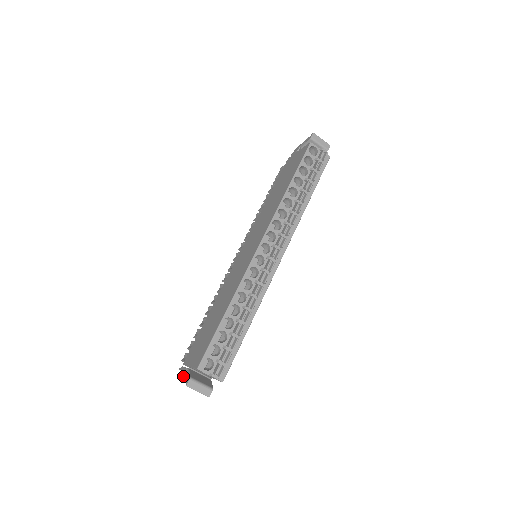
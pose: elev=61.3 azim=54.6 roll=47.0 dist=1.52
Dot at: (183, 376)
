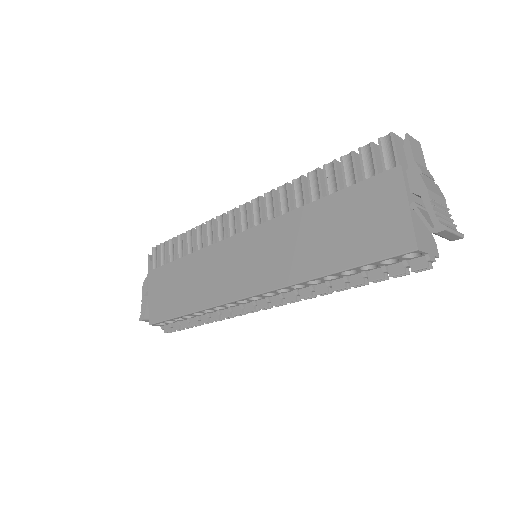
Dot at: (142, 297)
